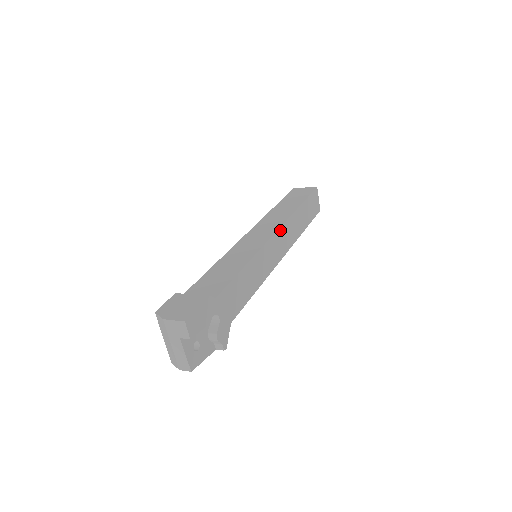
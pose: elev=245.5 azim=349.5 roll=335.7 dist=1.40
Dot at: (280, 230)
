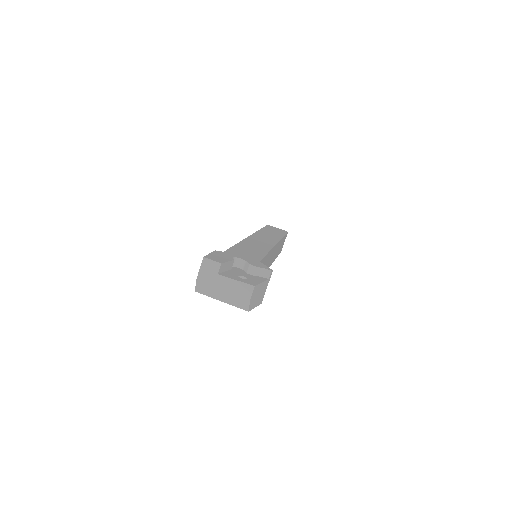
Dot at: (254, 235)
